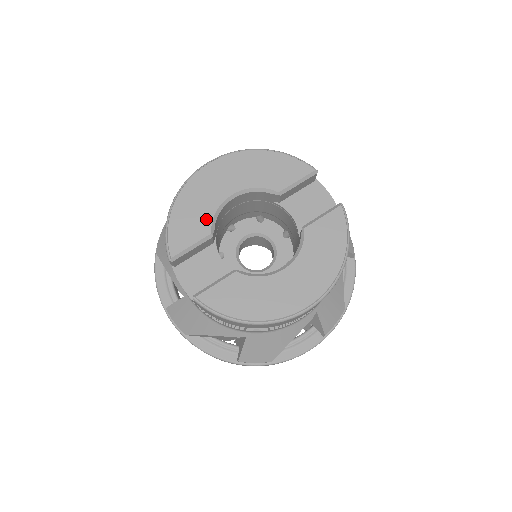
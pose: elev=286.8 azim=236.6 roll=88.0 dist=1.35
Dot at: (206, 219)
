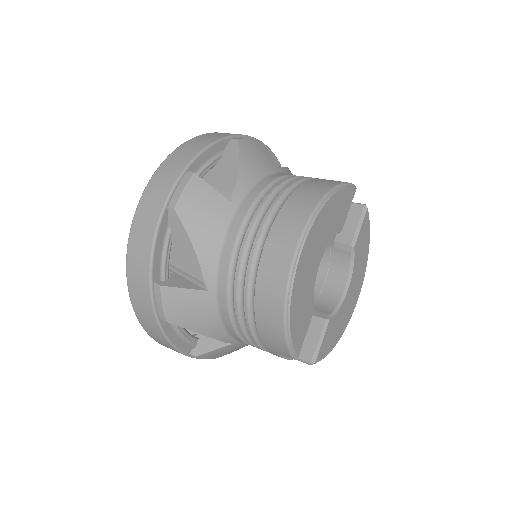
Dot at: (310, 302)
